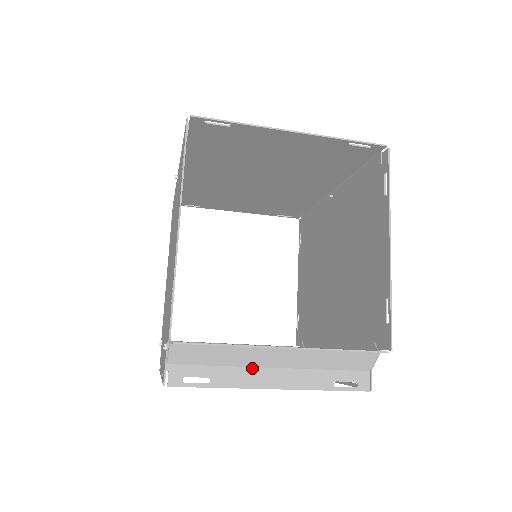
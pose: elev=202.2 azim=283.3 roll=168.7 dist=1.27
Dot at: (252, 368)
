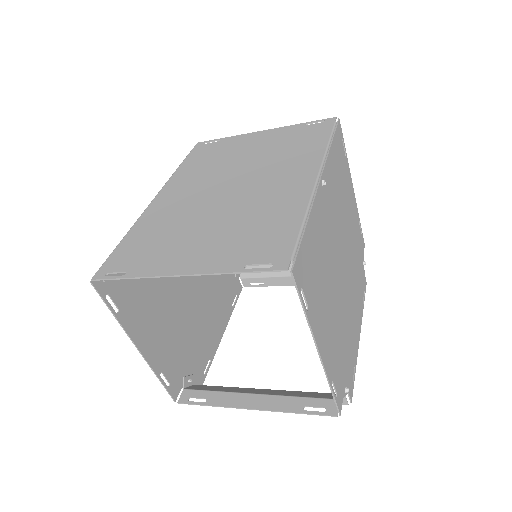
Dot at: occluded
